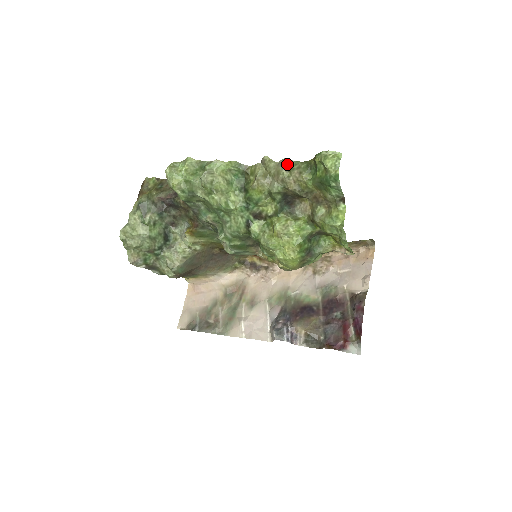
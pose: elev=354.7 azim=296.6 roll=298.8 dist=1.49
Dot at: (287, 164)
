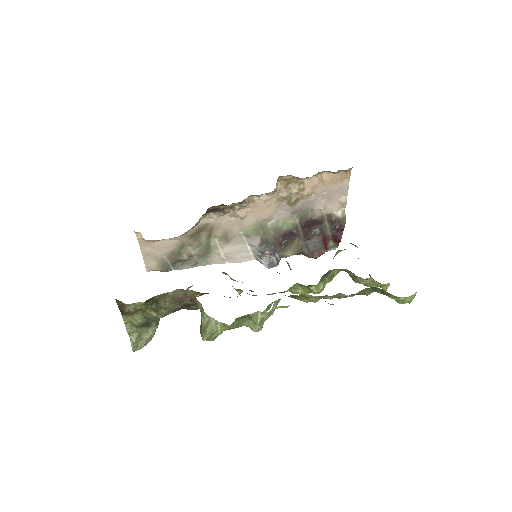
Dot at: occluded
